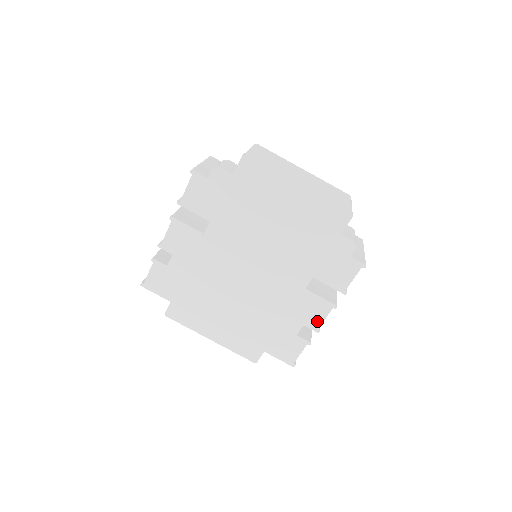
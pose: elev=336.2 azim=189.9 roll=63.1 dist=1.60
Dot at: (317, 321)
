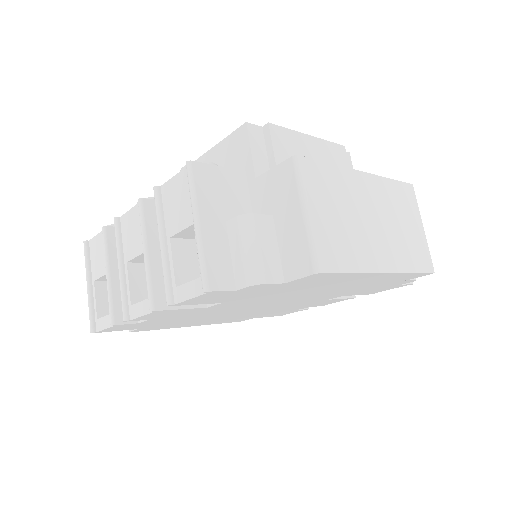
Dot at: (326, 304)
